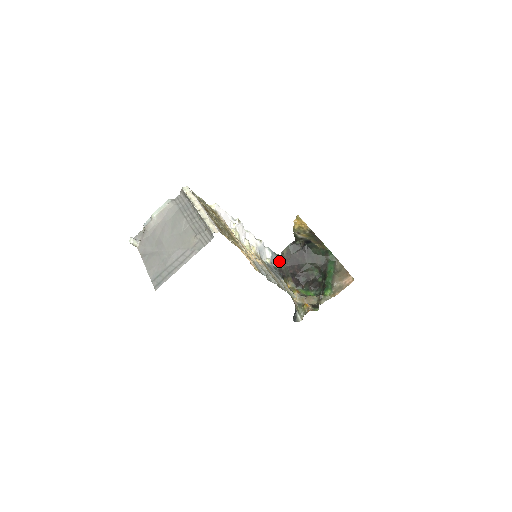
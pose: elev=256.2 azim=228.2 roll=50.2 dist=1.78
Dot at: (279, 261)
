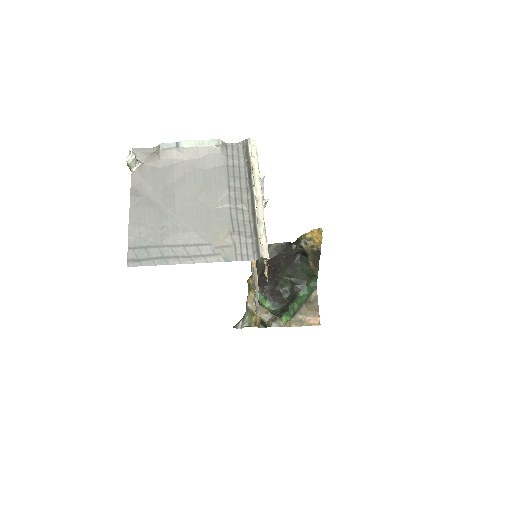
Dot at: occluded
